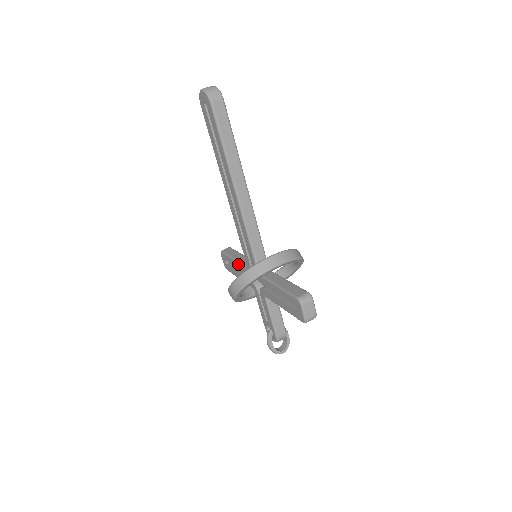
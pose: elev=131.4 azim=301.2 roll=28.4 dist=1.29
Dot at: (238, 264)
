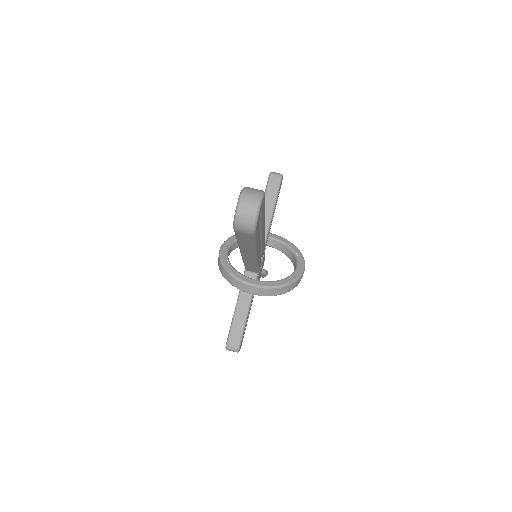
Dot at: occluded
